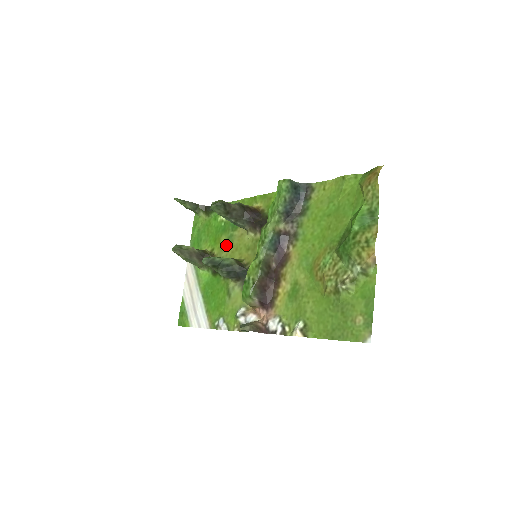
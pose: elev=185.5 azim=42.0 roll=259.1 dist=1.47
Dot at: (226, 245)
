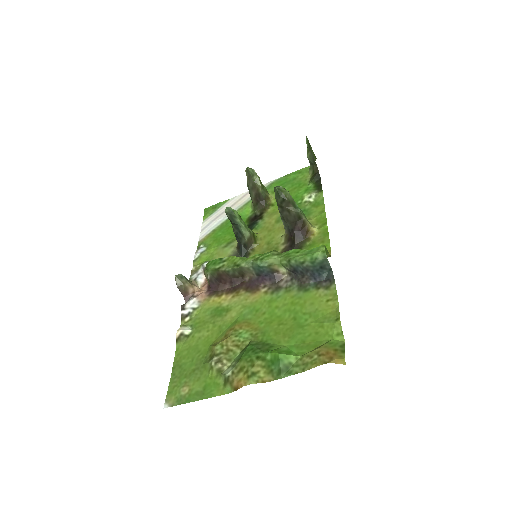
Dot at: (275, 217)
